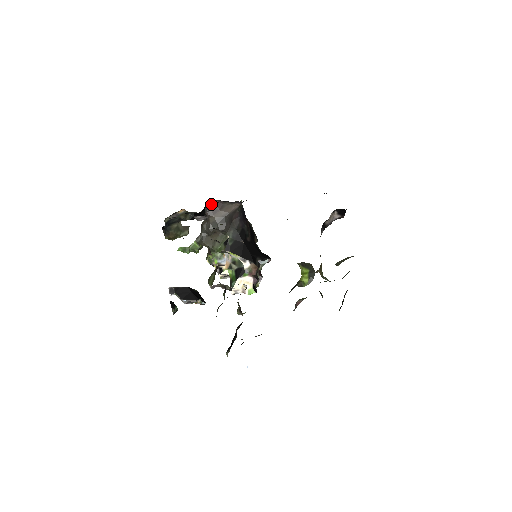
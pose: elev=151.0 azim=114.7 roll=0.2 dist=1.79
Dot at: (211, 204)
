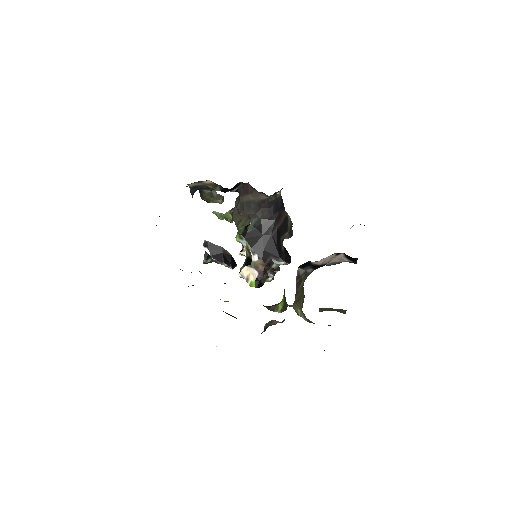
Dot at: (244, 184)
